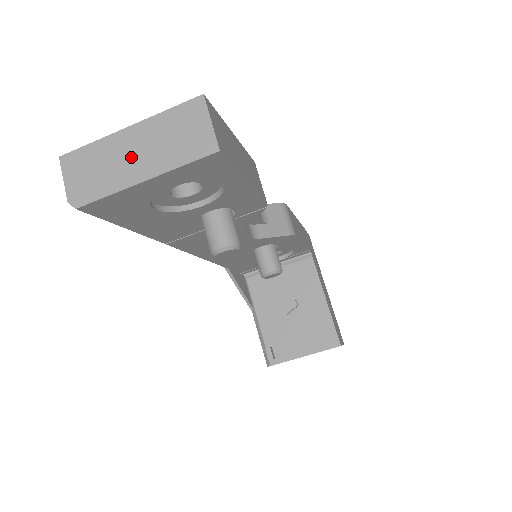
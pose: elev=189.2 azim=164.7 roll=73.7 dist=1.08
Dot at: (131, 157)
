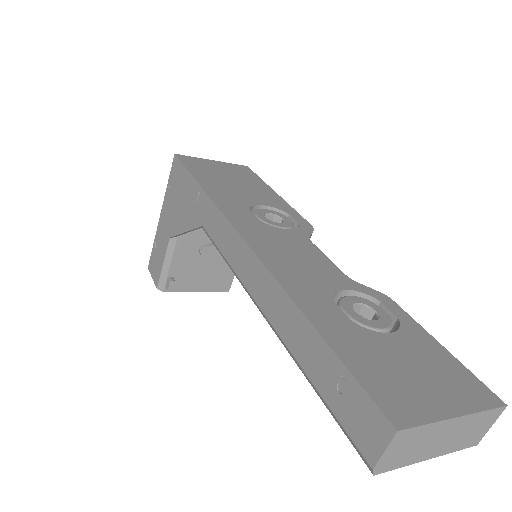
Dot at: (439, 441)
